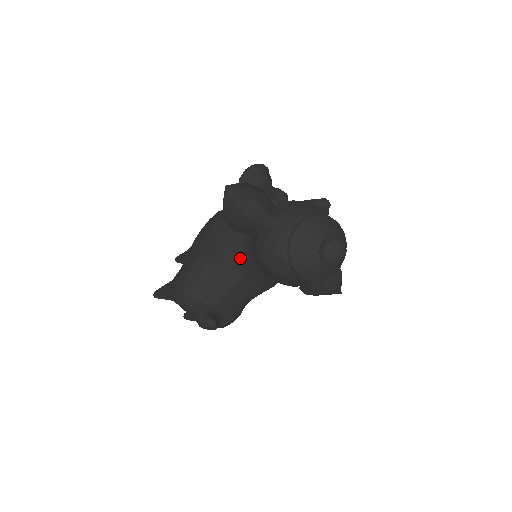
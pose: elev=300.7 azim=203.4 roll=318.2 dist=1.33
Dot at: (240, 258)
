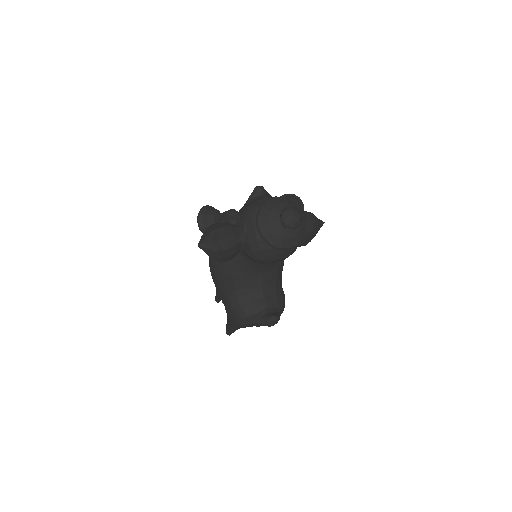
Dot at: (249, 269)
